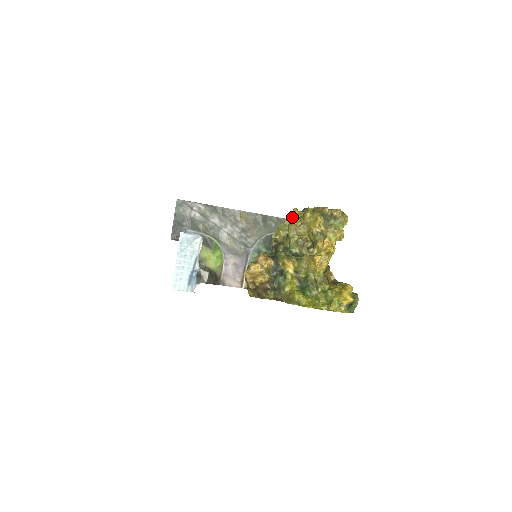
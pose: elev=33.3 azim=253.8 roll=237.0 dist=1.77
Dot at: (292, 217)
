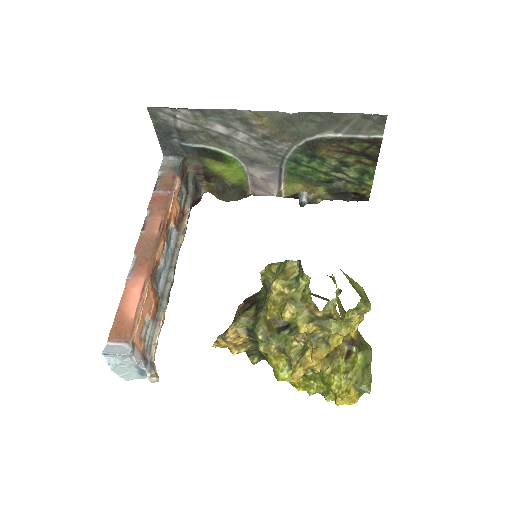
Dot at: (270, 295)
